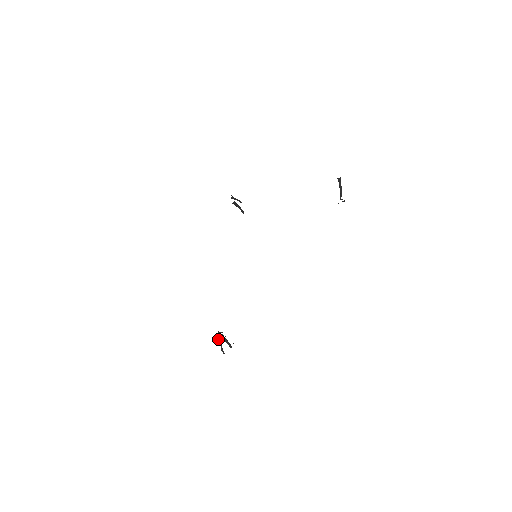
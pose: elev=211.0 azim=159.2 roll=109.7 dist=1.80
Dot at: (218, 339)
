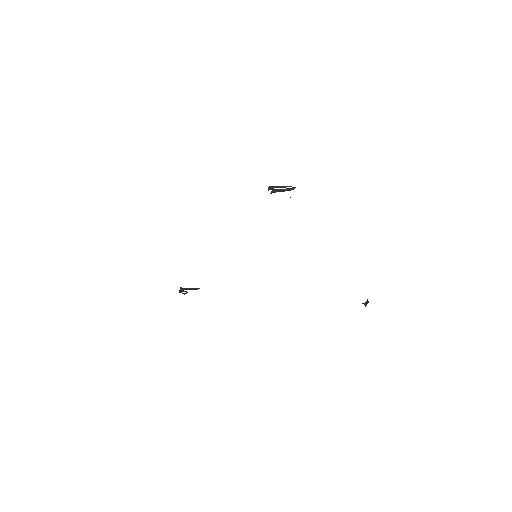
Dot at: occluded
